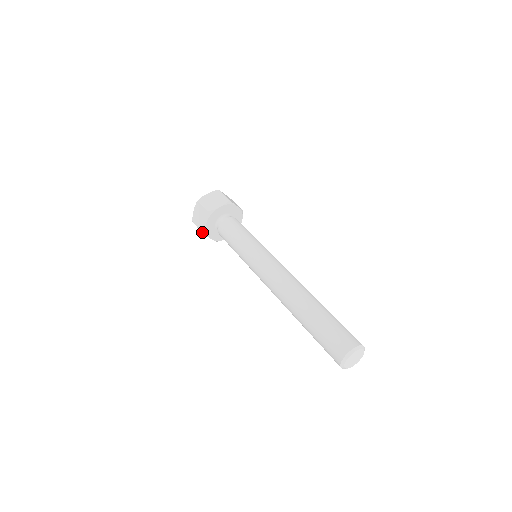
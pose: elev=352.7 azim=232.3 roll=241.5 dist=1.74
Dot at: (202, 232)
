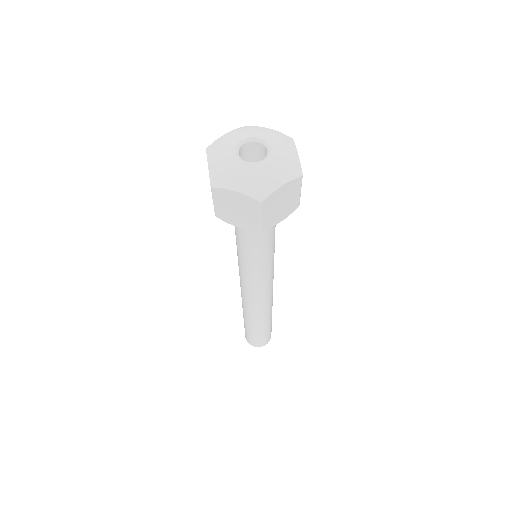
Dot at: occluded
